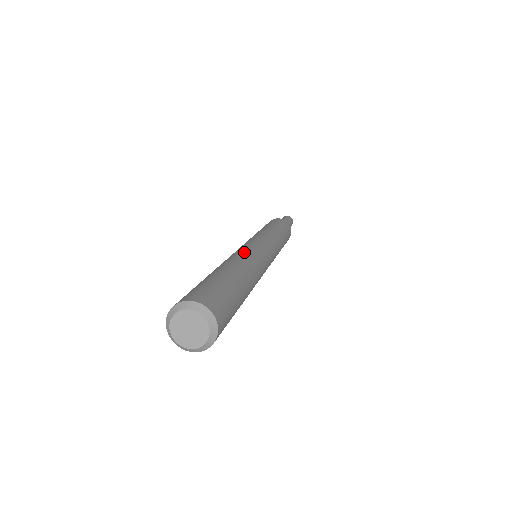
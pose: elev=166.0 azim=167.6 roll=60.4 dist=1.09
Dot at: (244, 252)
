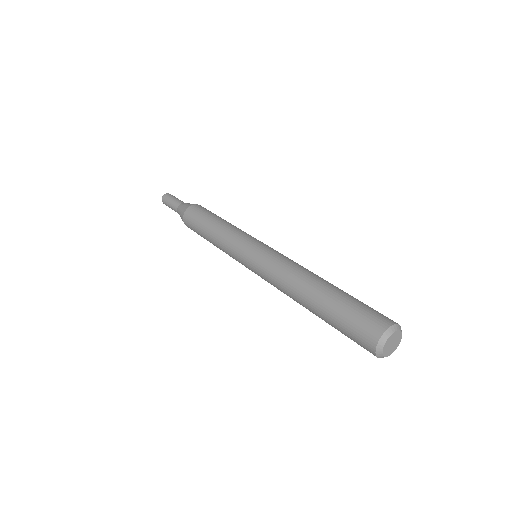
Dot at: (279, 272)
